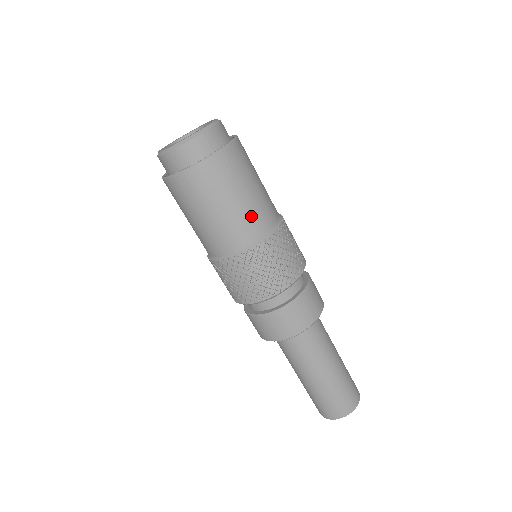
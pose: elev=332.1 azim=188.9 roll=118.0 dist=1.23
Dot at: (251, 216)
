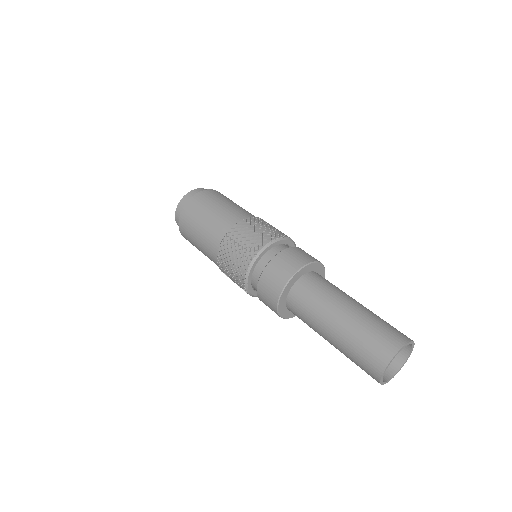
Dot at: (237, 210)
